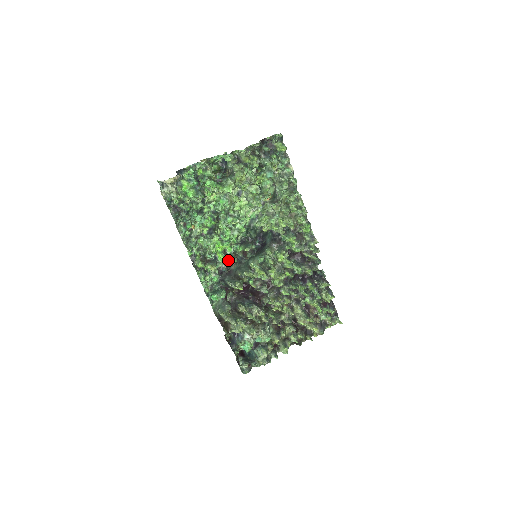
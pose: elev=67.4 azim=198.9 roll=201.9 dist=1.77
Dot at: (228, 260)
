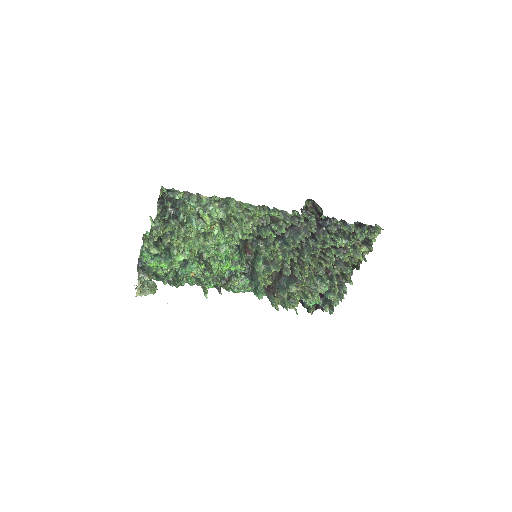
Dot at: (241, 267)
